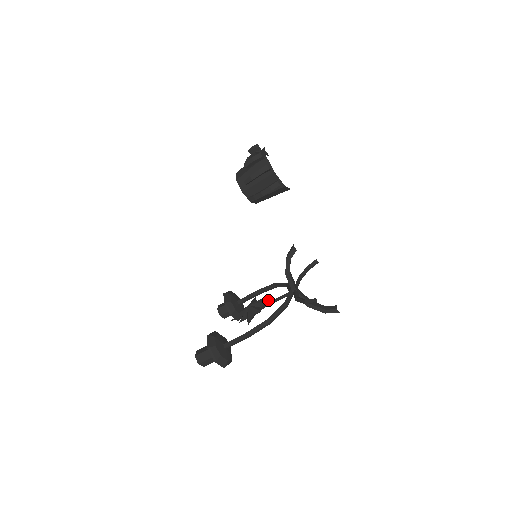
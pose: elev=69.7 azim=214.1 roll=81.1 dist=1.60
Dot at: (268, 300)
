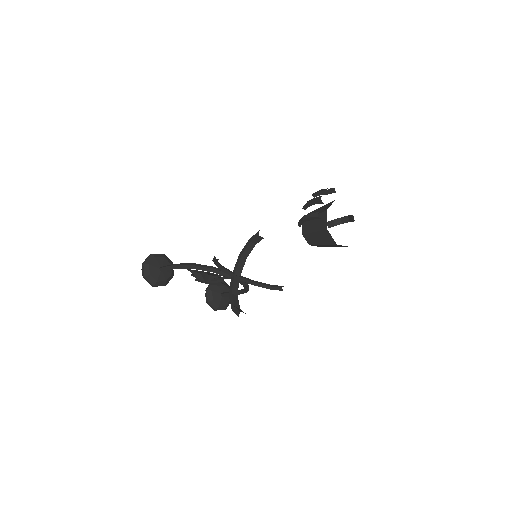
Dot at: (219, 275)
